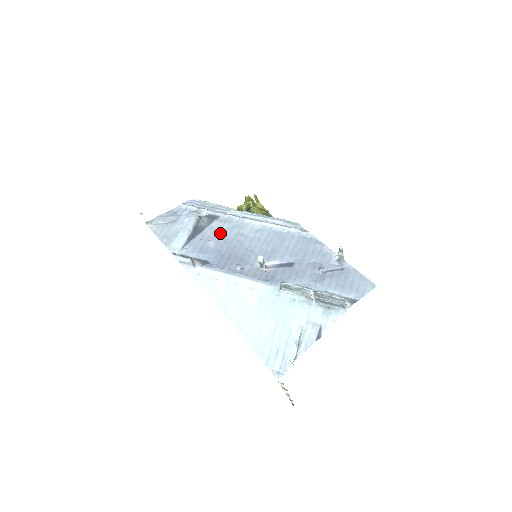
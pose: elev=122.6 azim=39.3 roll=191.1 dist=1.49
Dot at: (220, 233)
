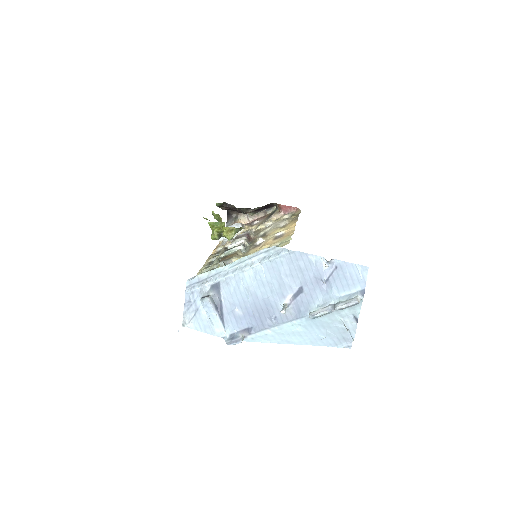
Dot at: (234, 298)
